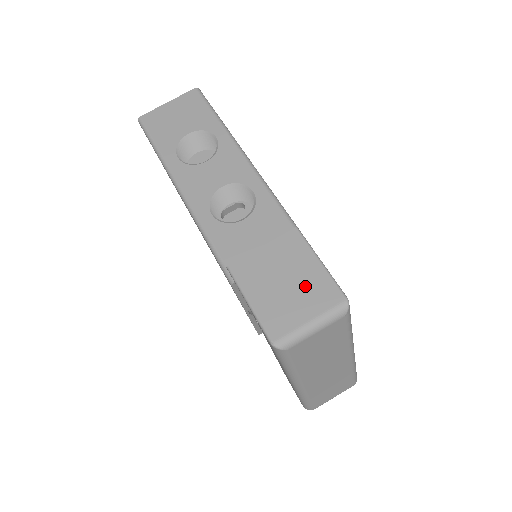
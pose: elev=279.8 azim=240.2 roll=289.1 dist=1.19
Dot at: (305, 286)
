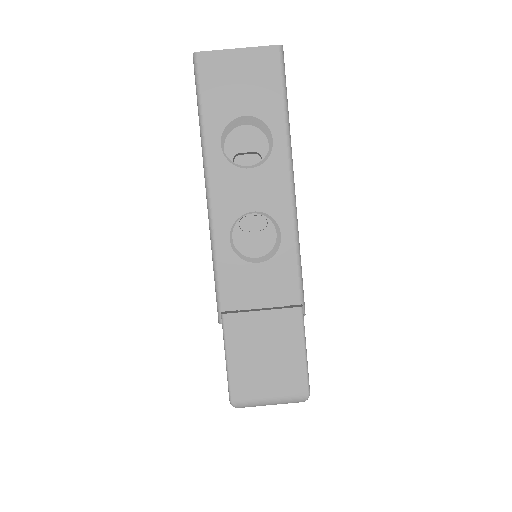
Dot at: (281, 367)
